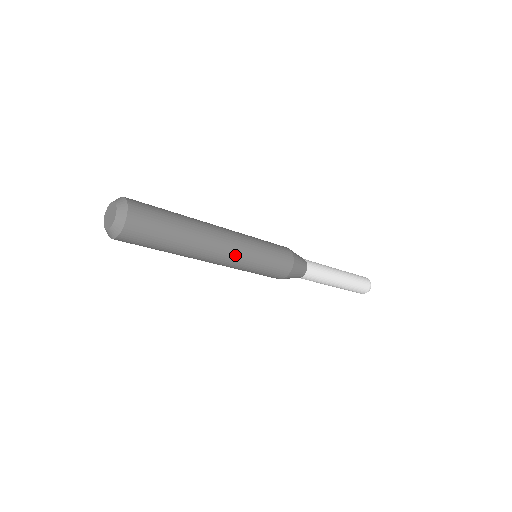
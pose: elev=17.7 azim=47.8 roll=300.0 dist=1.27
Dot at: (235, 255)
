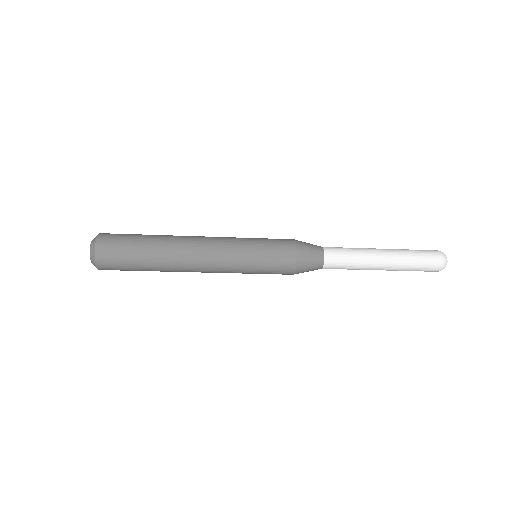
Dot at: (217, 252)
